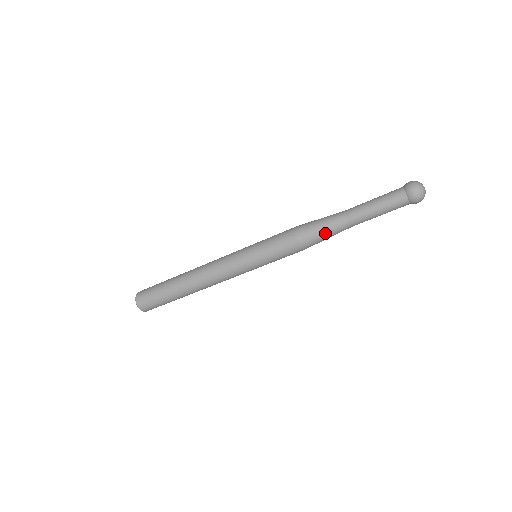
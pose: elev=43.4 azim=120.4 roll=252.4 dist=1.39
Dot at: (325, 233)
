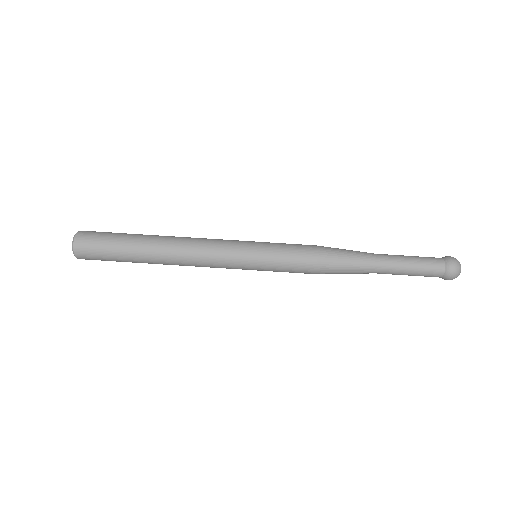
Dot at: (348, 251)
